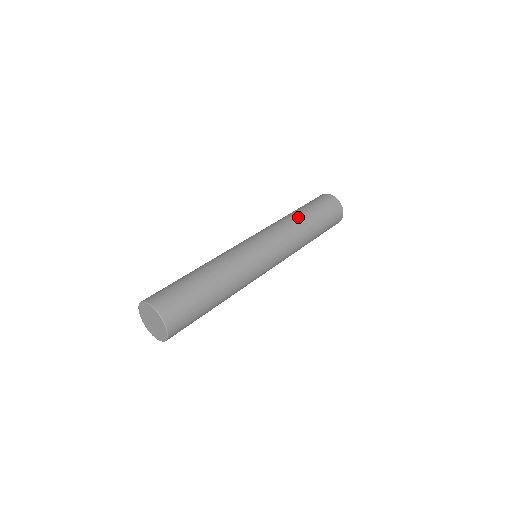
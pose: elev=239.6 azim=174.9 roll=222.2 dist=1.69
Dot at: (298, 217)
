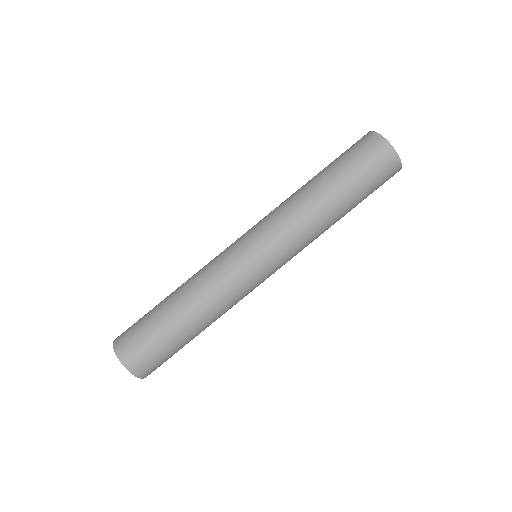
Dot at: (310, 190)
